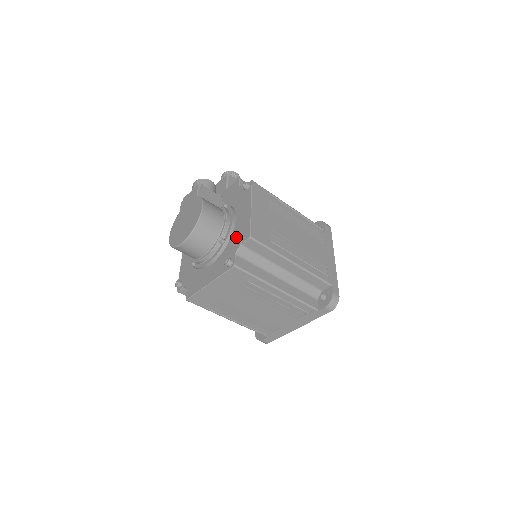
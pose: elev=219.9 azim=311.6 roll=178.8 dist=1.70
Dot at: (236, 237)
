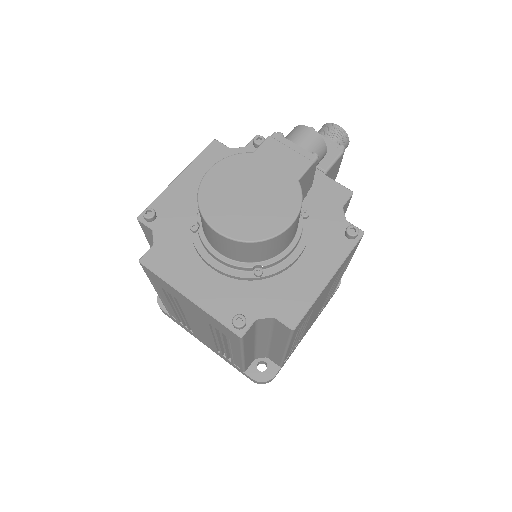
Dot at: (278, 293)
